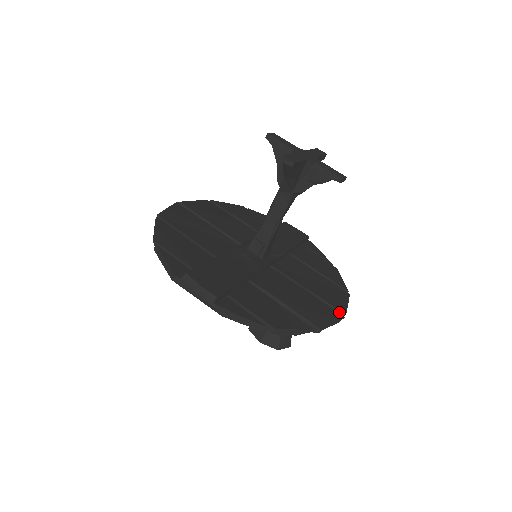
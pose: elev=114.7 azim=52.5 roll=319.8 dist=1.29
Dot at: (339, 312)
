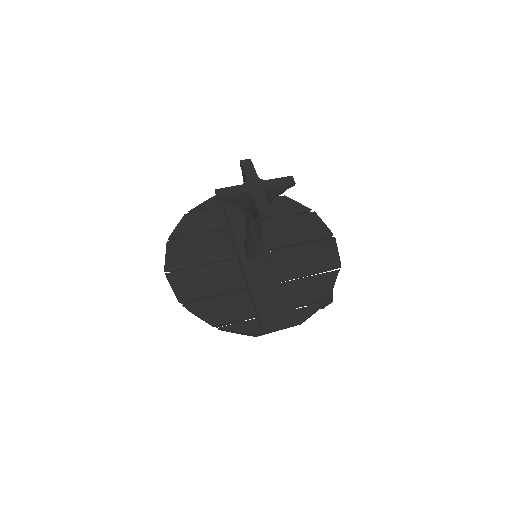
Dot at: (328, 236)
